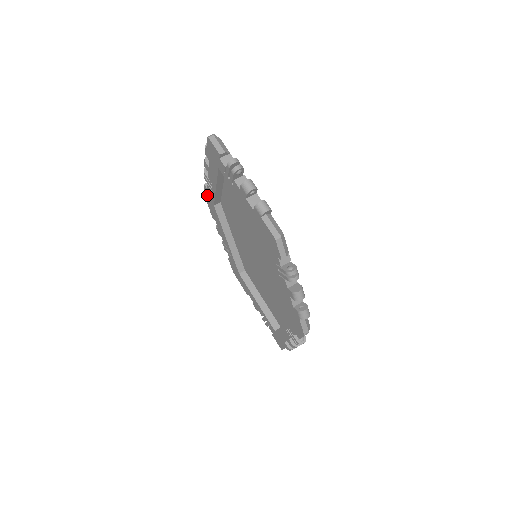
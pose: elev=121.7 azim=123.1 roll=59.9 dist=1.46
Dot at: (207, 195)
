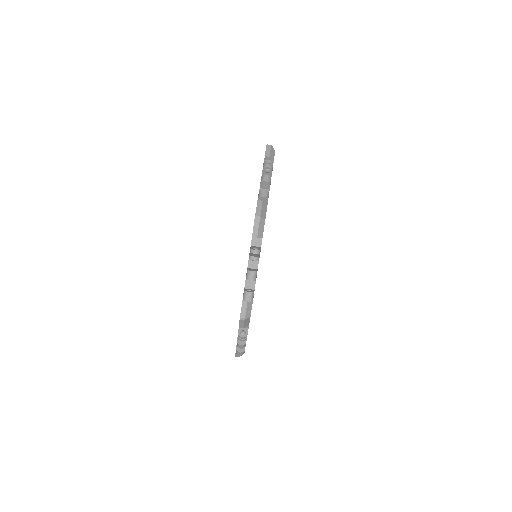
Dot at: occluded
